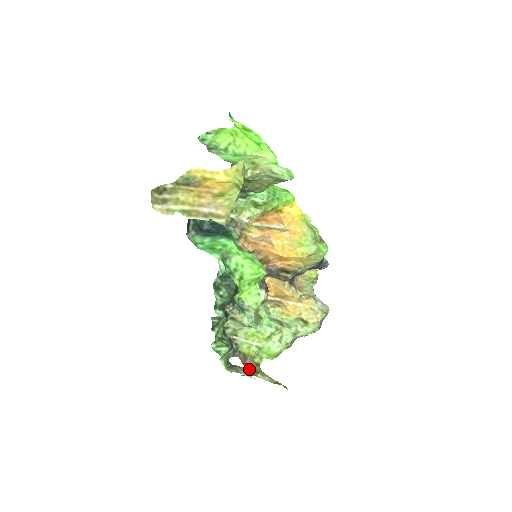
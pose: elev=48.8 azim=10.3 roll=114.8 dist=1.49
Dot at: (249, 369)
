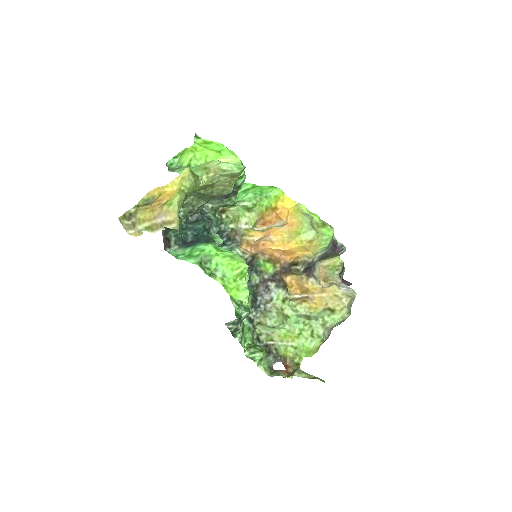
Dot at: (290, 370)
